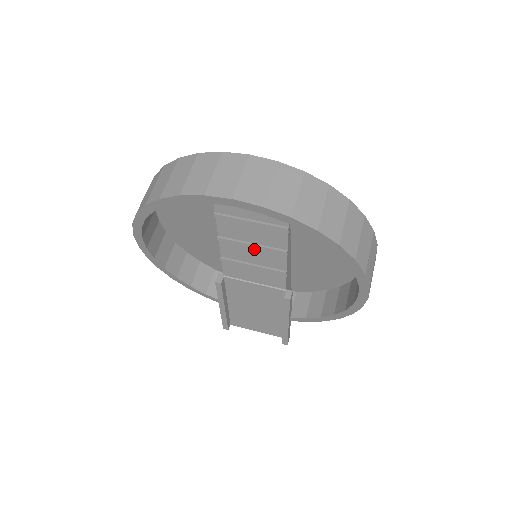
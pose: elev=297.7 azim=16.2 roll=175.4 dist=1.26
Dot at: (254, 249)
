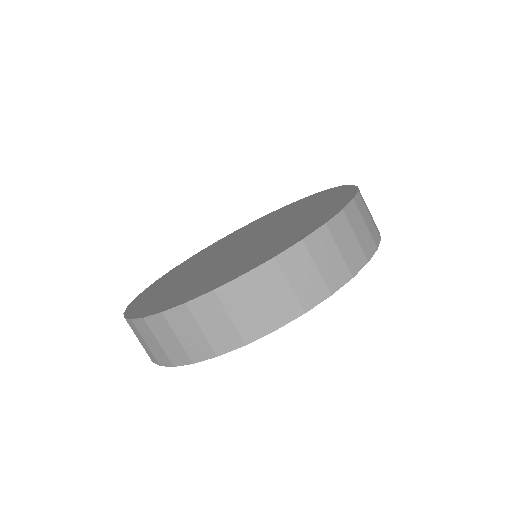
Dot at: occluded
